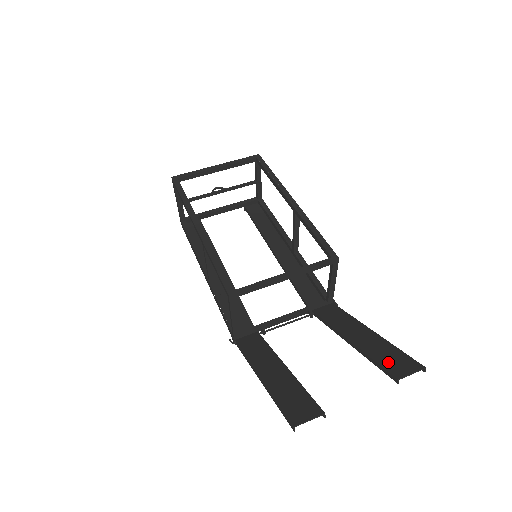
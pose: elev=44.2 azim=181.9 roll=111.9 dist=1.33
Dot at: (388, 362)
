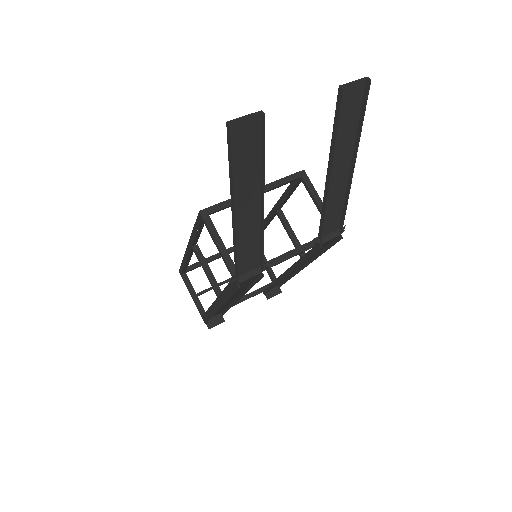
Dot at: (342, 113)
